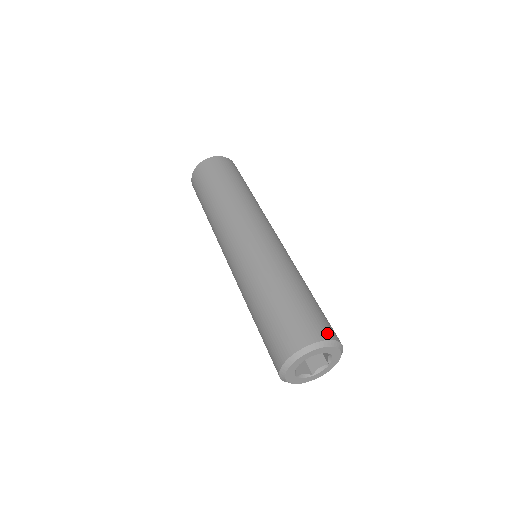
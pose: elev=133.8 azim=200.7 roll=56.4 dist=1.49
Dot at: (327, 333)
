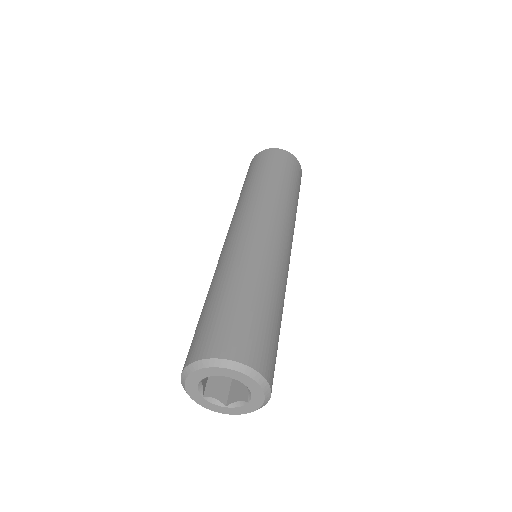
Dot at: (204, 350)
